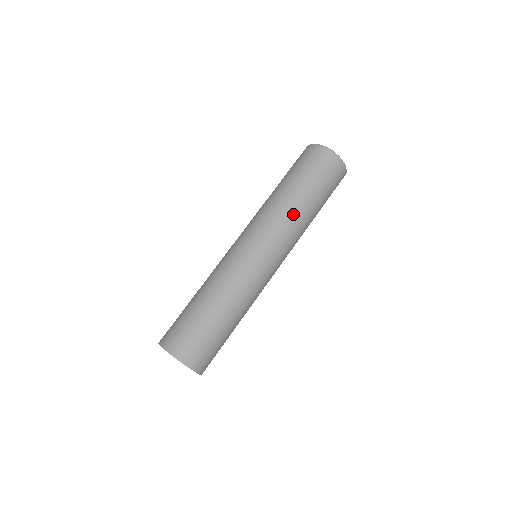
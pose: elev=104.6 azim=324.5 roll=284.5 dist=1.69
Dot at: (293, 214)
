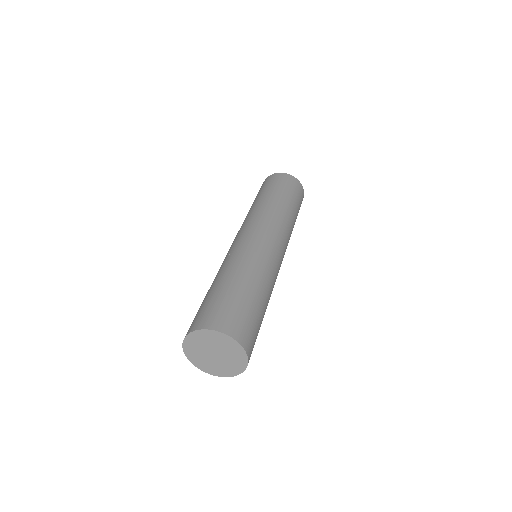
Dot at: (288, 219)
